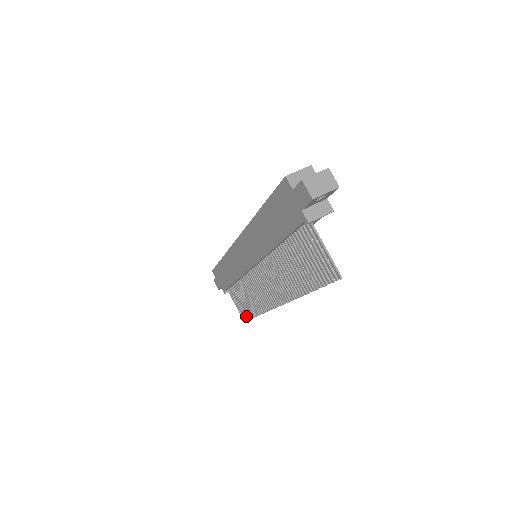
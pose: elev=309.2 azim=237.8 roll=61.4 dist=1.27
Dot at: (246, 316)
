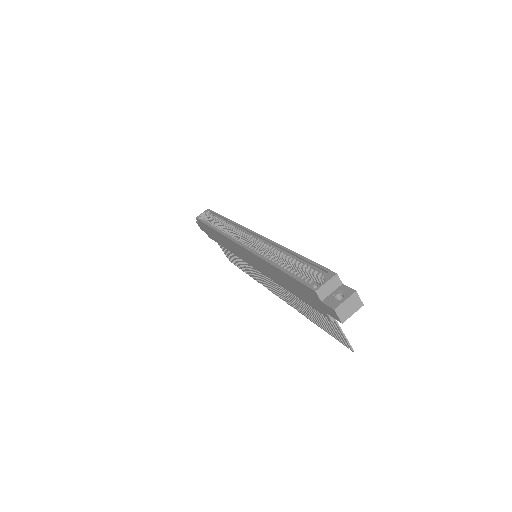
Dot at: (233, 262)
